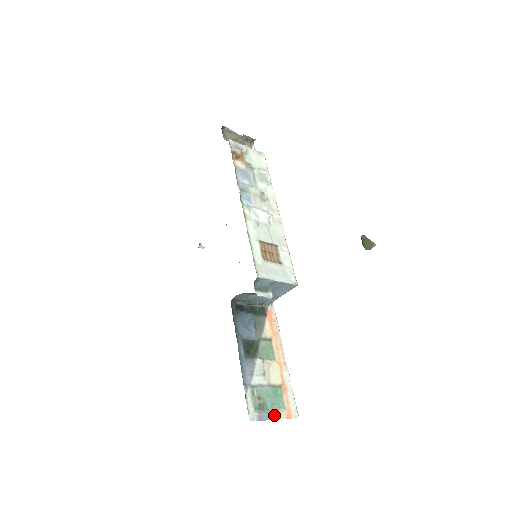
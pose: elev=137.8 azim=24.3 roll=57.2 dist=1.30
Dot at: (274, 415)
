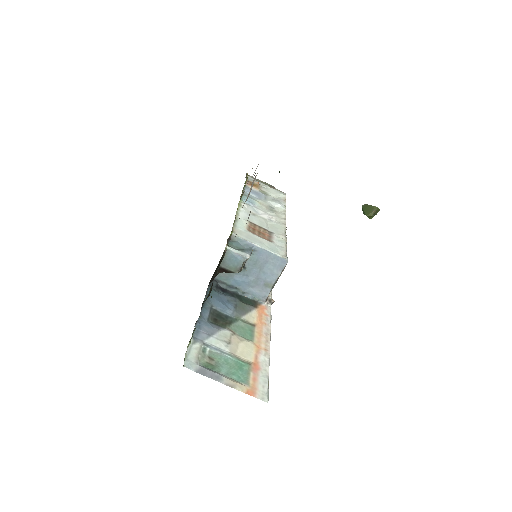
Dot at: (226, 381)
